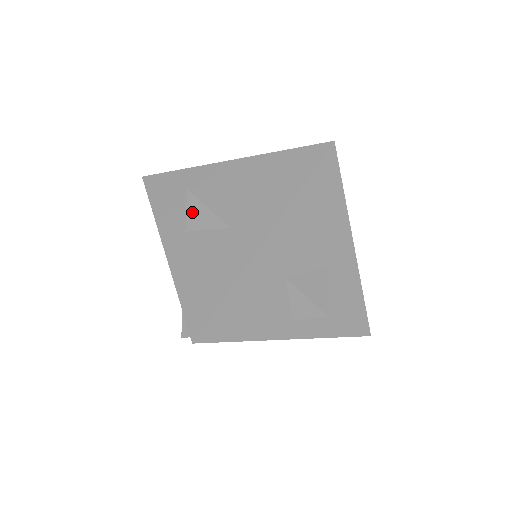
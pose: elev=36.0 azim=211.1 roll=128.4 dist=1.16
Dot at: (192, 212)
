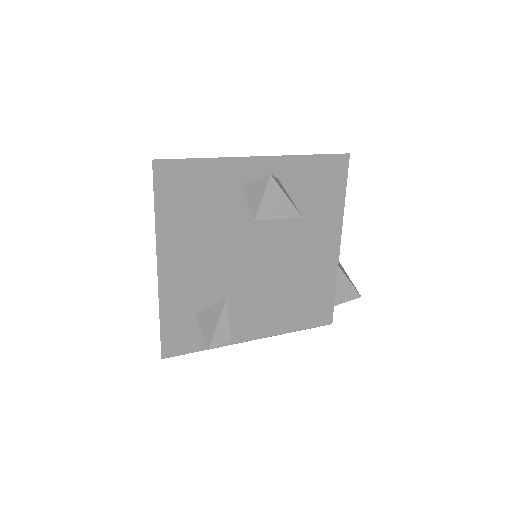
Dot at: (269, 199)
